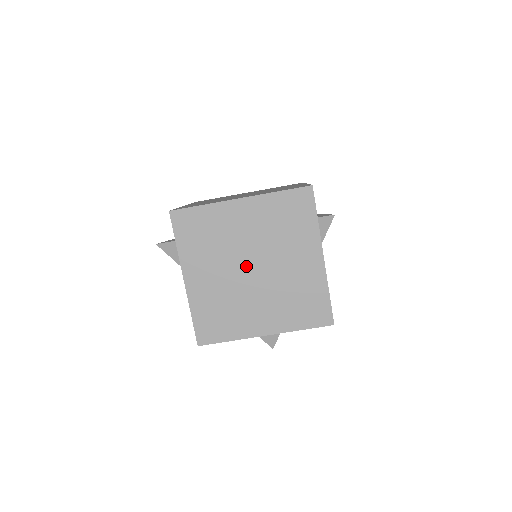
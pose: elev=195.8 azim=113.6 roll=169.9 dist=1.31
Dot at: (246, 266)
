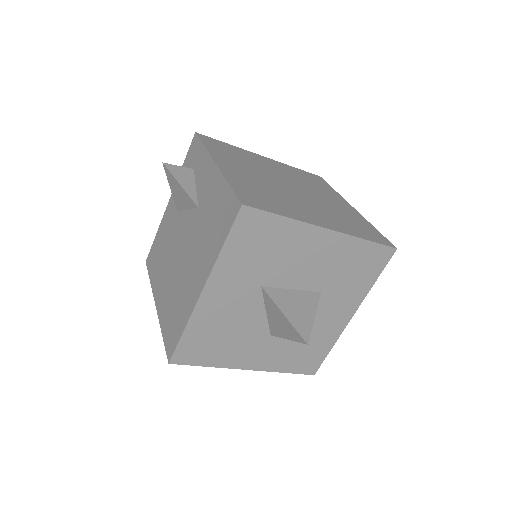
Dot at: (283, 183)
